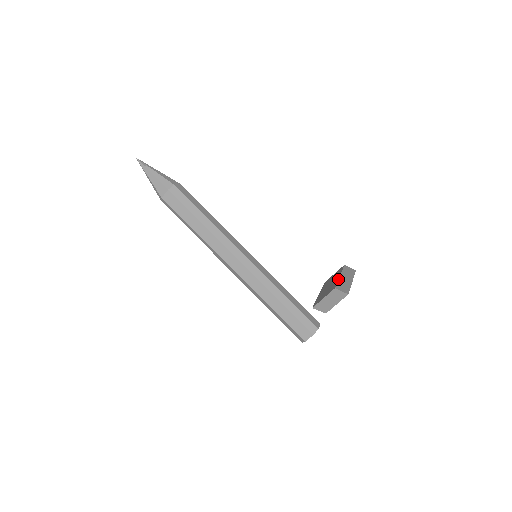
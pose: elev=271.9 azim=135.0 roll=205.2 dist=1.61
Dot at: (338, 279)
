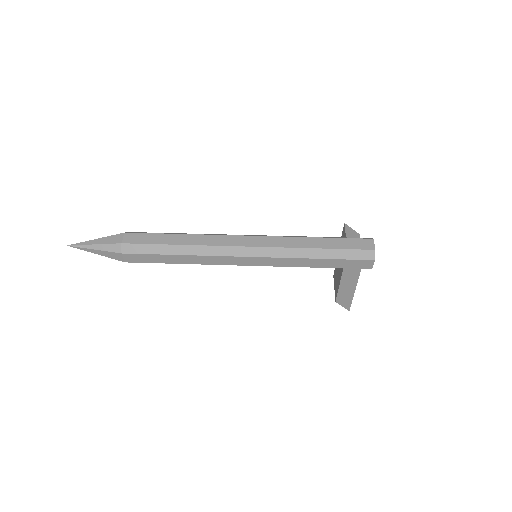
Dot at: occluded
